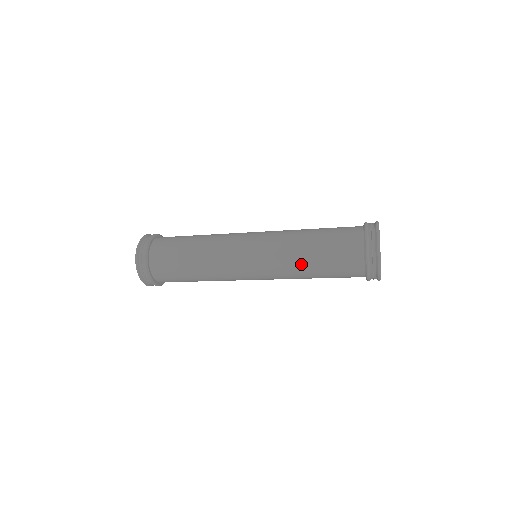
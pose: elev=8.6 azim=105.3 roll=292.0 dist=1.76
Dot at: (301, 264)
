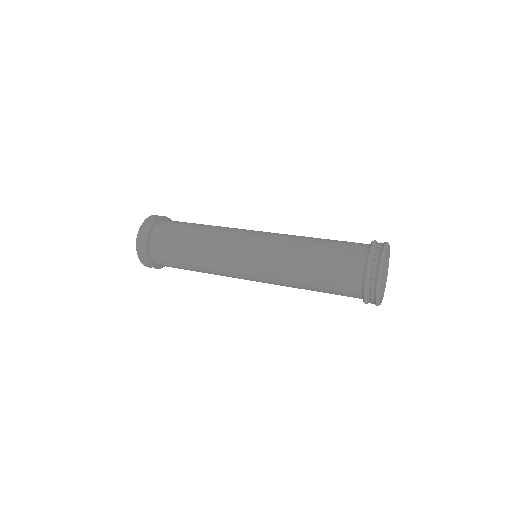
Dot at: (297, 268)
